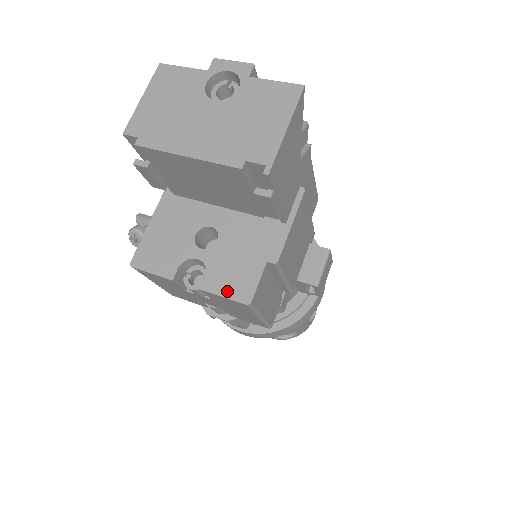
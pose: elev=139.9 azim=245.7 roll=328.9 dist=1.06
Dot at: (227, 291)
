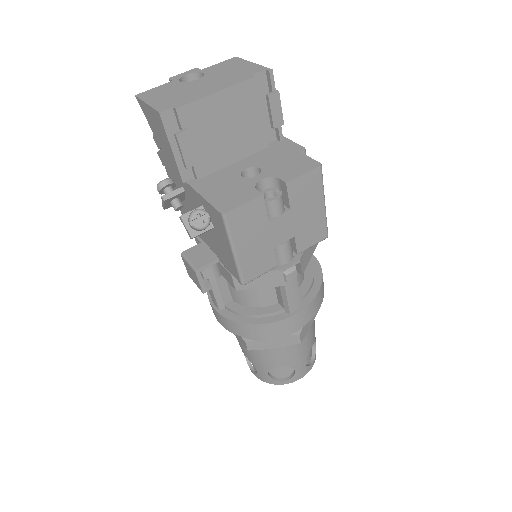
Dot at: (301, 171)
